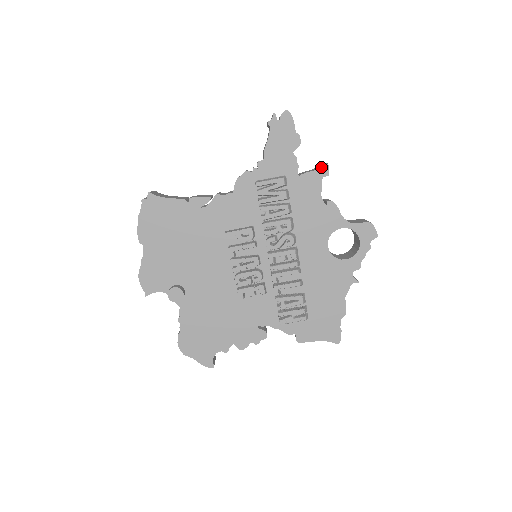
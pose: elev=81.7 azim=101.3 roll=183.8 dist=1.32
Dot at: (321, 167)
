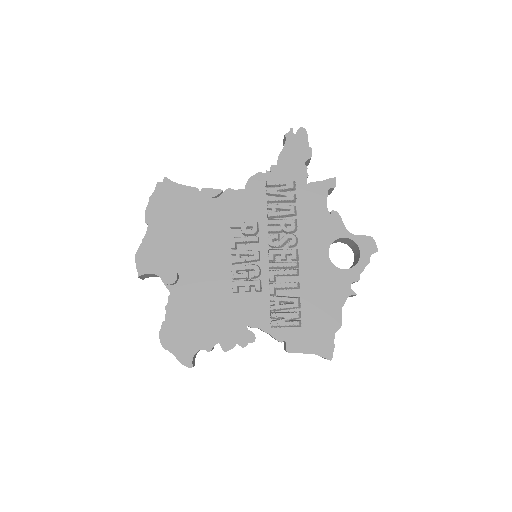
Dot at: (329, 179)
